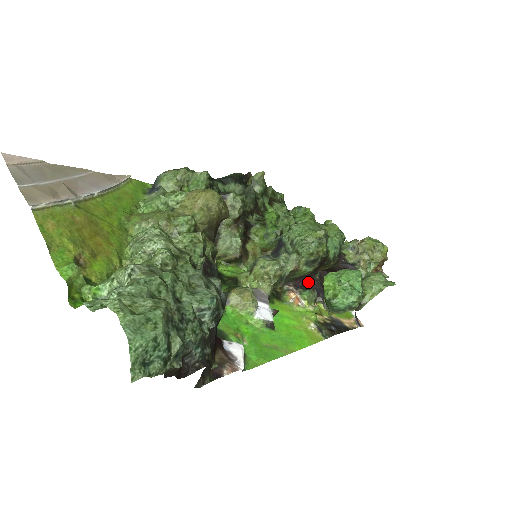
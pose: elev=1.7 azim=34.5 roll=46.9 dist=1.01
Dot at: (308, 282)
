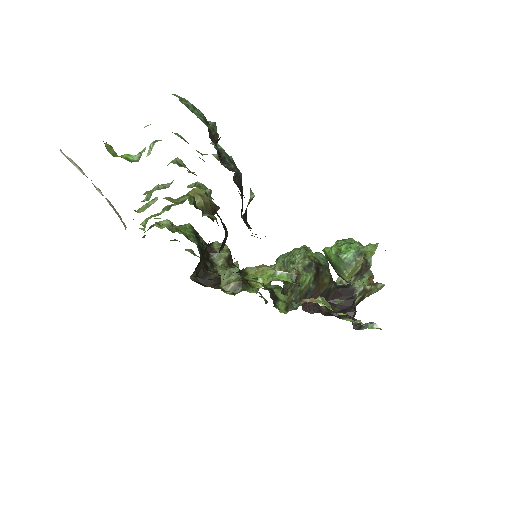
Dot at: (318, 311)
